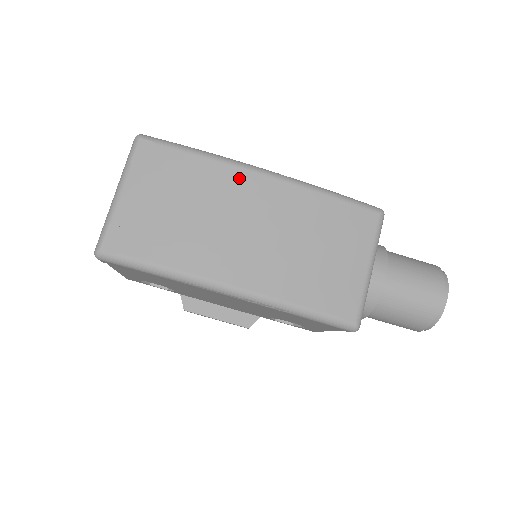
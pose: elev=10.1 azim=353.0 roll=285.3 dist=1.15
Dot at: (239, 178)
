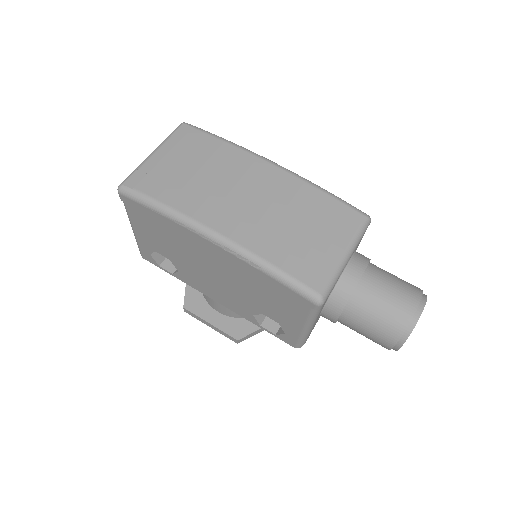
Dot at: (249, 161)
